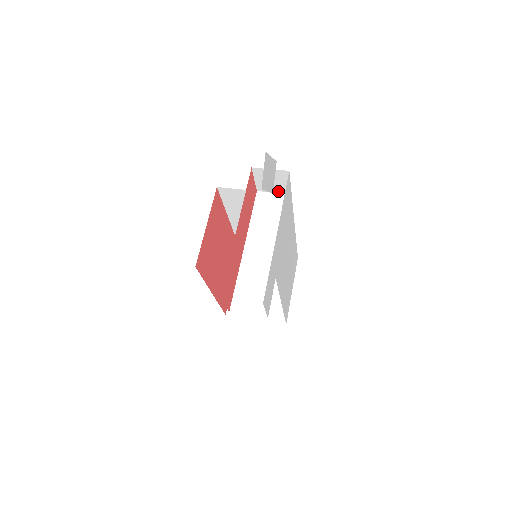
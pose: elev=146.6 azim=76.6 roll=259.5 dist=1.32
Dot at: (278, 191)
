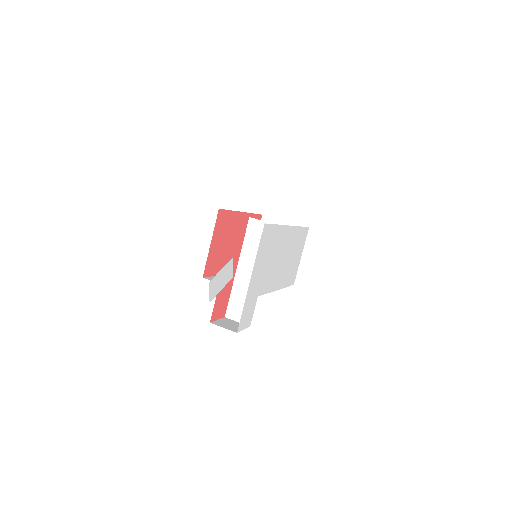
Dot at: (265, 221)
